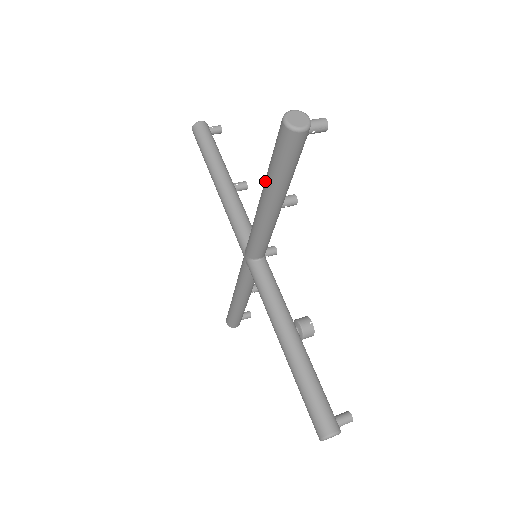
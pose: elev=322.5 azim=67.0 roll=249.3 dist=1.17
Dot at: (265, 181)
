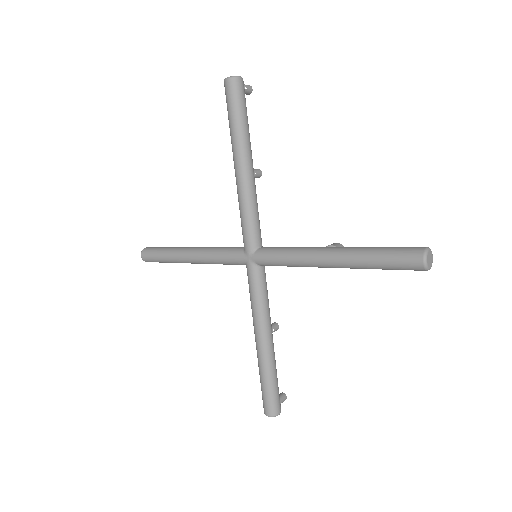
Dot at: (233, 144)
